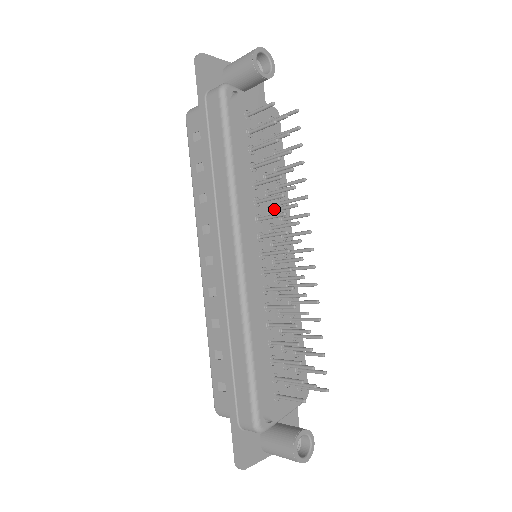
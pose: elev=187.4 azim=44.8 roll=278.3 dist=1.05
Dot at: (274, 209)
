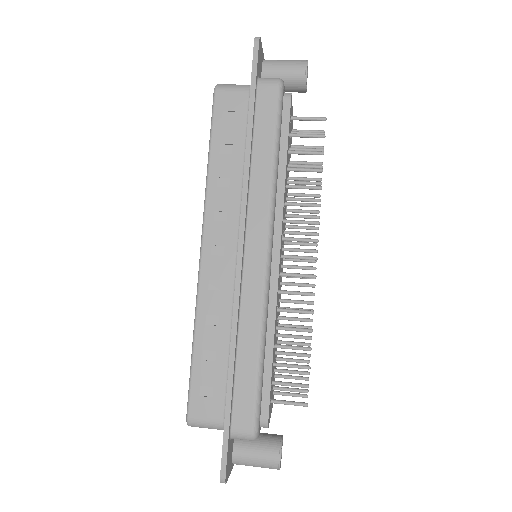
Dot at: (292, 215)
